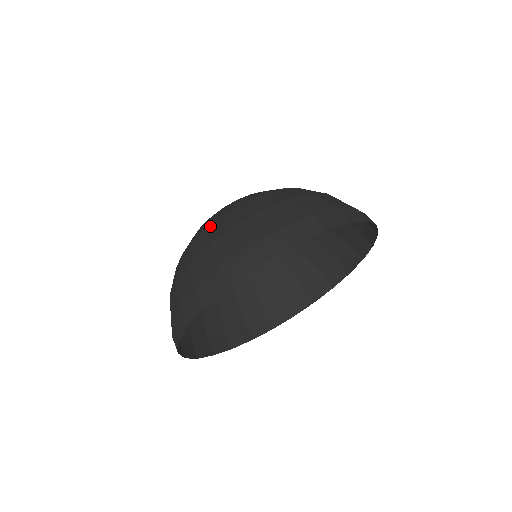
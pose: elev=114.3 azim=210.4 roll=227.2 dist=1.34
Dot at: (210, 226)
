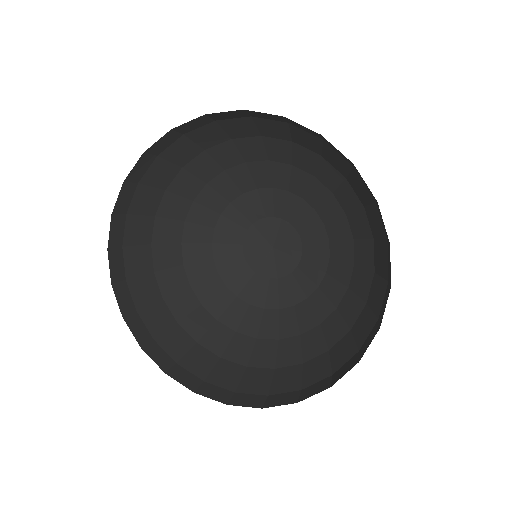
Dot at: (182, 218)
